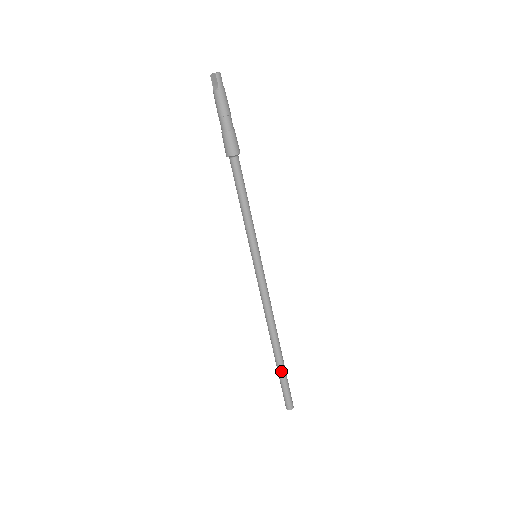
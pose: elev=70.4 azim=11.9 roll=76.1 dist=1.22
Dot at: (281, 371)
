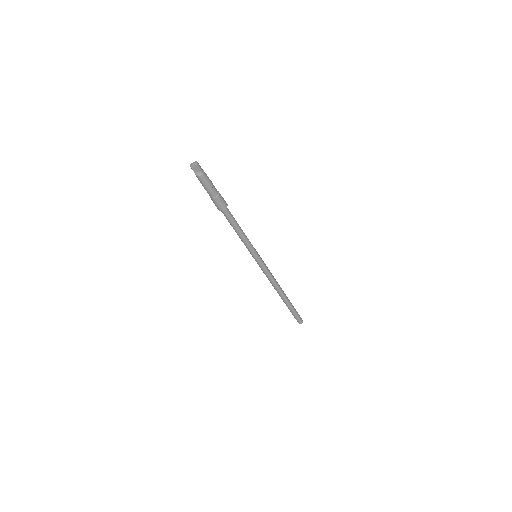
Dot at: (291, 307)
